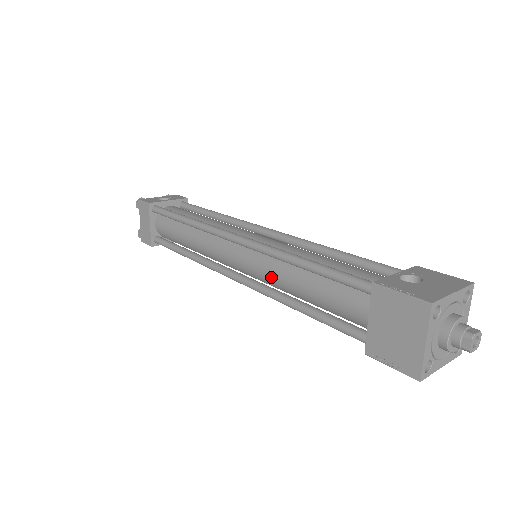
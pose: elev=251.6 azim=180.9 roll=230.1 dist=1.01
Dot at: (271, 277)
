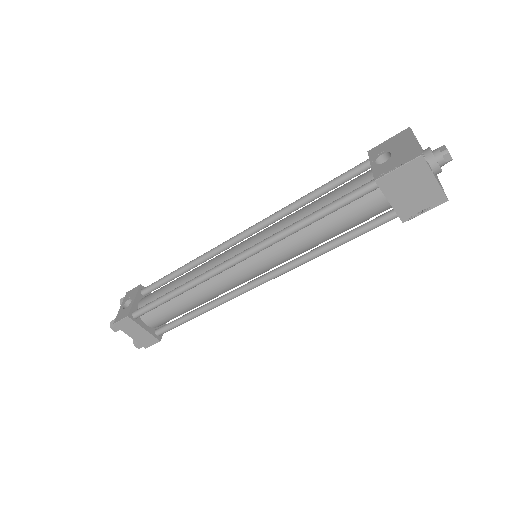
Dot at: (291, 252)
